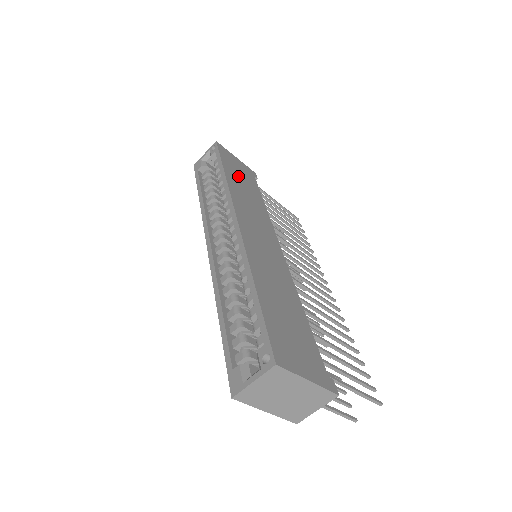
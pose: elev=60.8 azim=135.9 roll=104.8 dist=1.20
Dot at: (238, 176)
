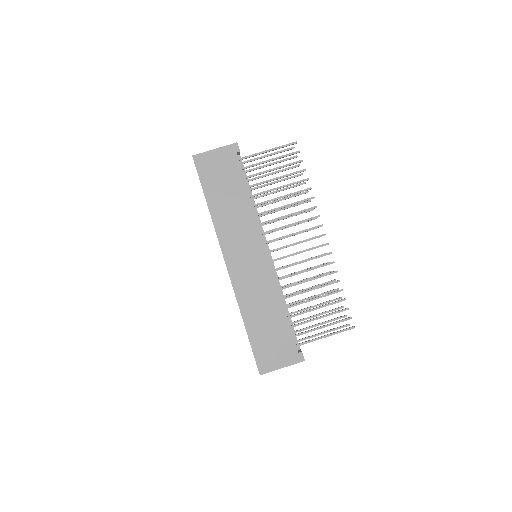
Dot at: (220, 189)
